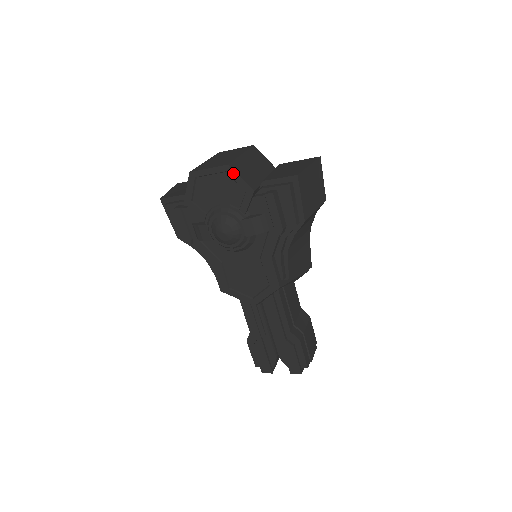
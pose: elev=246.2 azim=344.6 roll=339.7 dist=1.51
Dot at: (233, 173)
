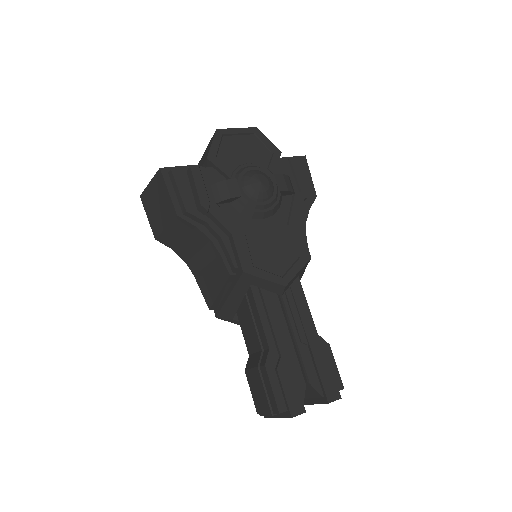
Dot at: (261, 135)
